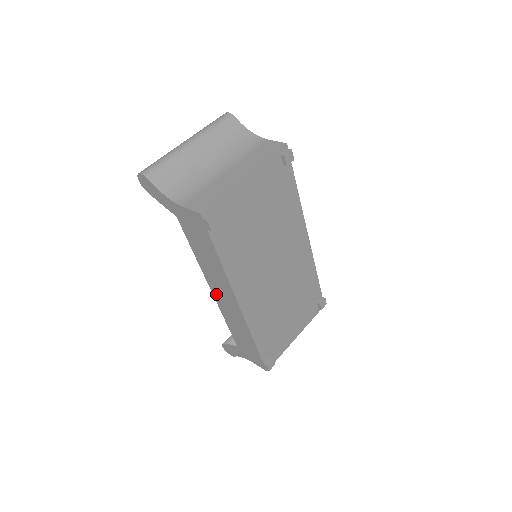
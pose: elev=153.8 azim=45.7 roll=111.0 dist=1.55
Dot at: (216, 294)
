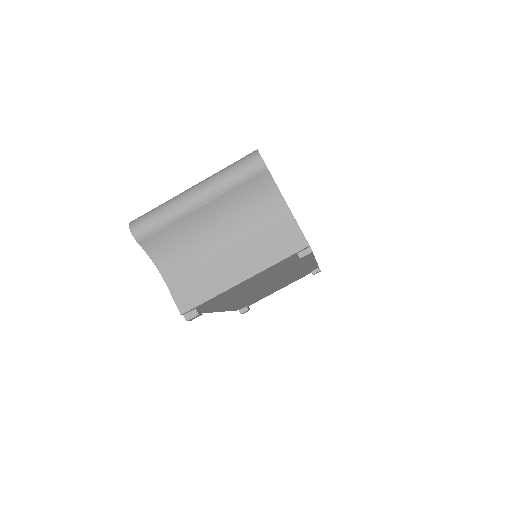
Dot at: occluded
